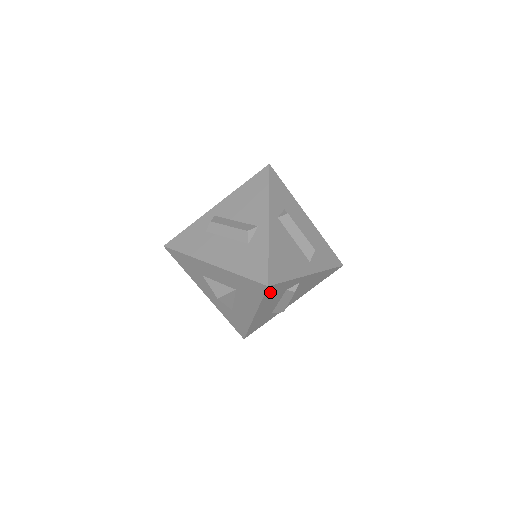
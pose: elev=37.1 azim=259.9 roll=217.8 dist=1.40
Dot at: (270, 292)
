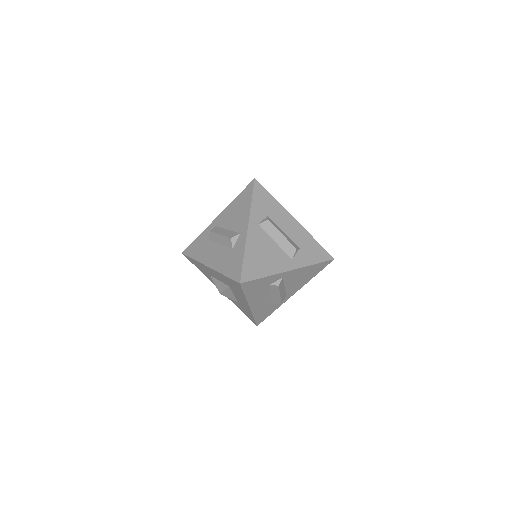
Dot at: (249, 288)
